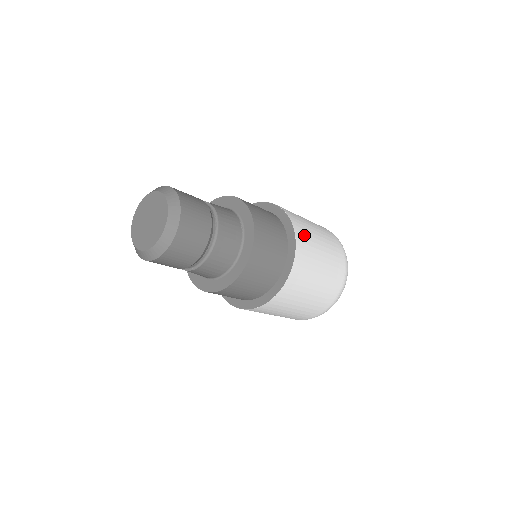
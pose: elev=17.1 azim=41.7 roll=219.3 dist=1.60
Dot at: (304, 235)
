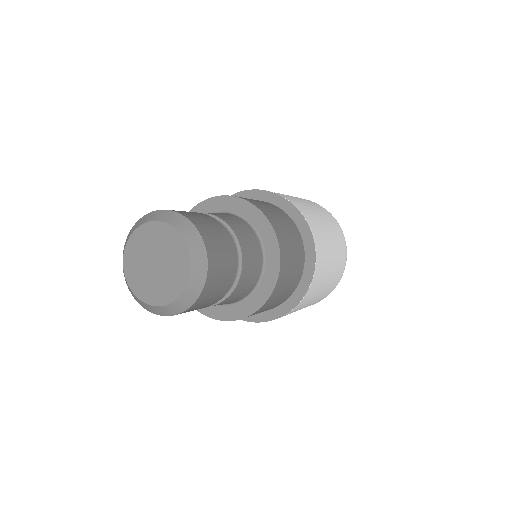
Dot at: (305, 211)
